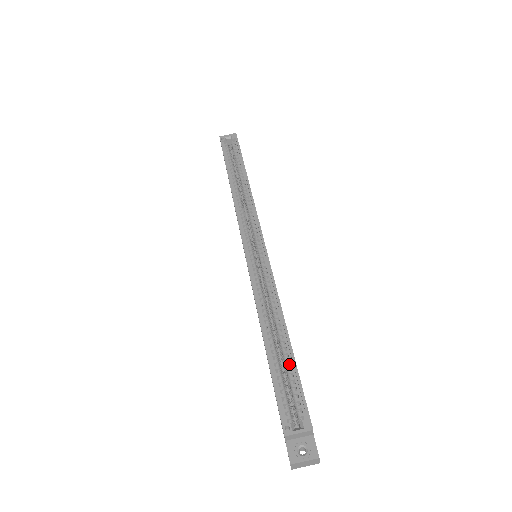
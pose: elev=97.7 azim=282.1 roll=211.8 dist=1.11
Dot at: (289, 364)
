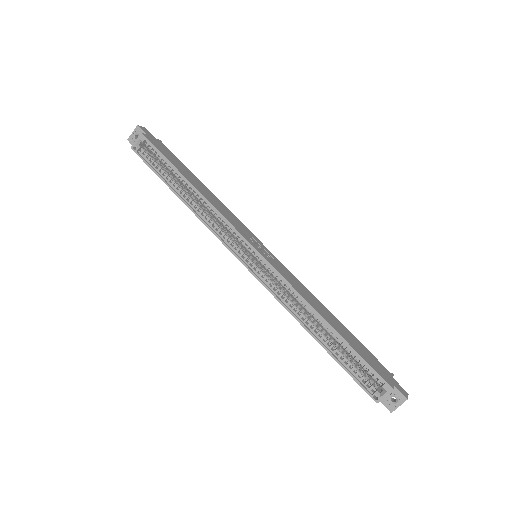
Dot at: (347, 348)
